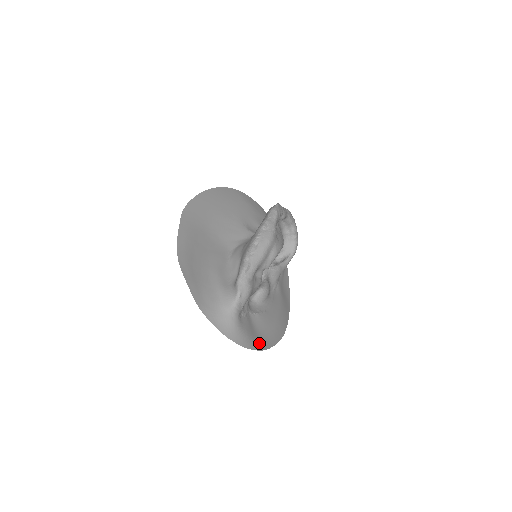
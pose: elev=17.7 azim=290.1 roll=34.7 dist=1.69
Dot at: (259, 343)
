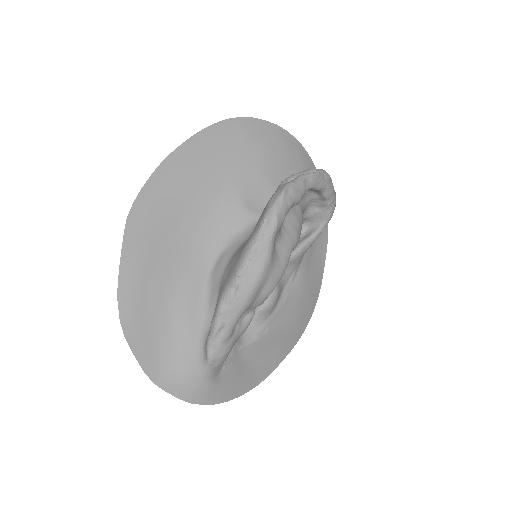
Dot at: (256, 377)
